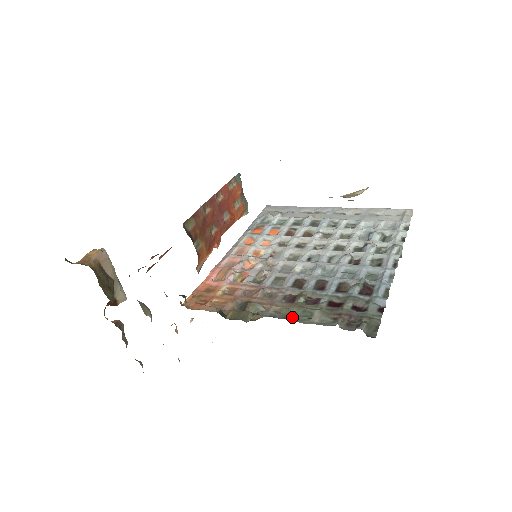
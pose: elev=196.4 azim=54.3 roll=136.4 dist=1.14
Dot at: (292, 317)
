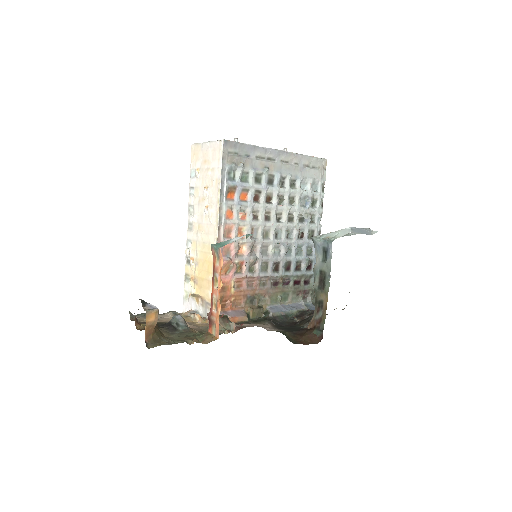
Dot at: (289, 312)
